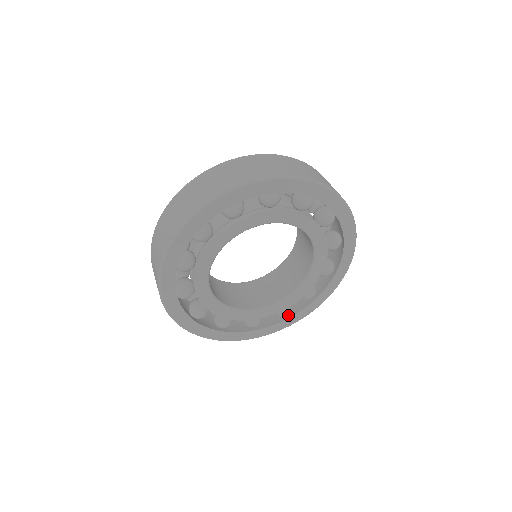
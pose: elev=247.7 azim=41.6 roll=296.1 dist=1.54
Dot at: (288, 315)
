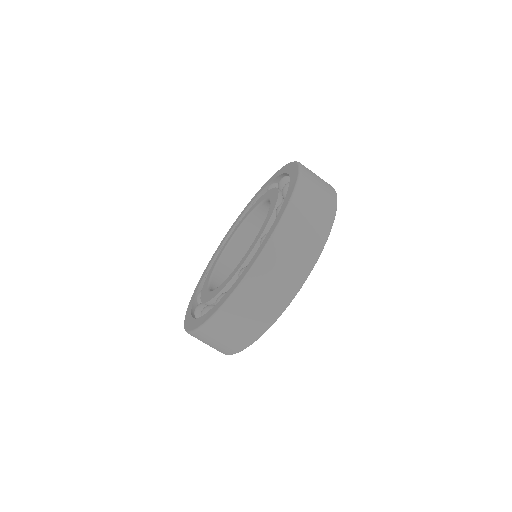
Dot at: occluded
